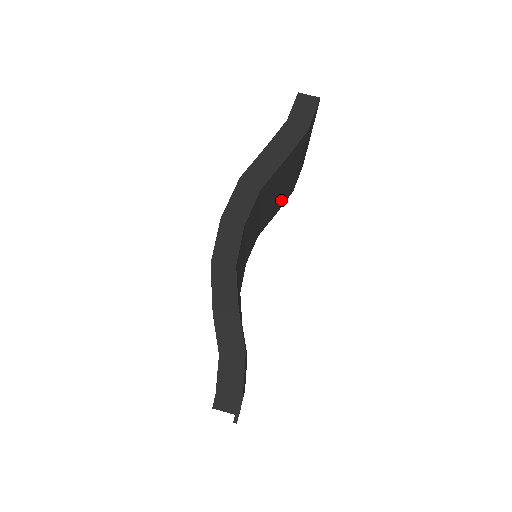
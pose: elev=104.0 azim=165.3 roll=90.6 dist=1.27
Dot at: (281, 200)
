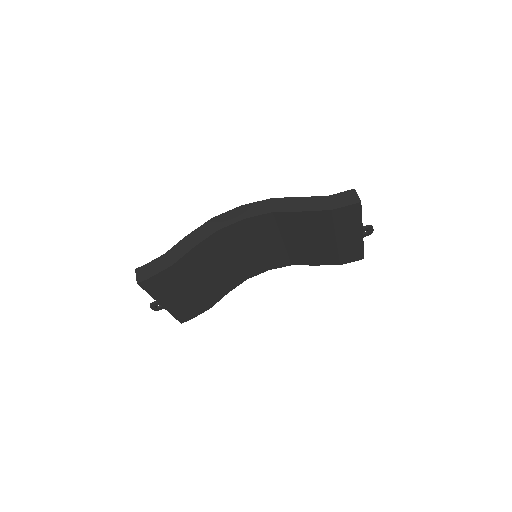
Dot at: (318, 256)
